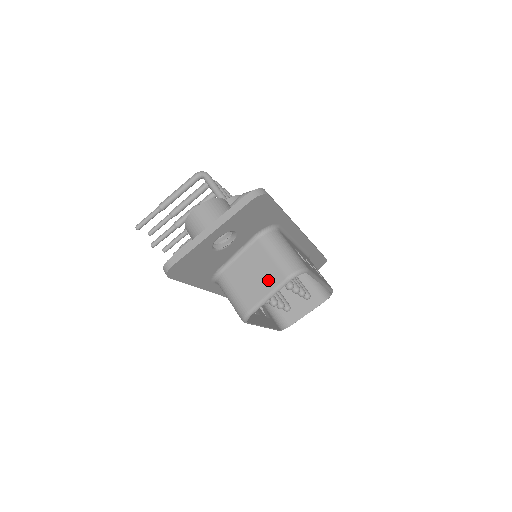
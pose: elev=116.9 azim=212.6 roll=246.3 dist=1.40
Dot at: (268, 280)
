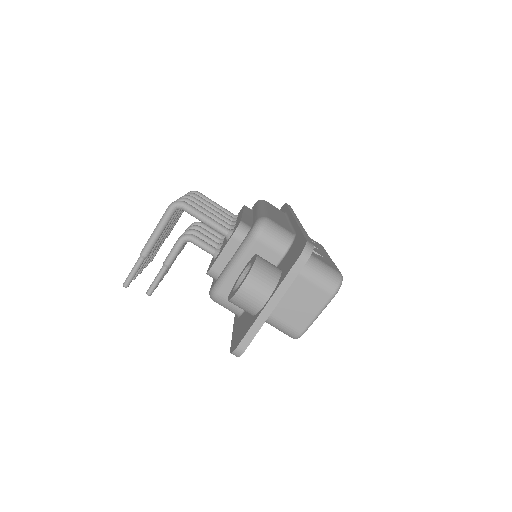
Dot at: (313, 302)
